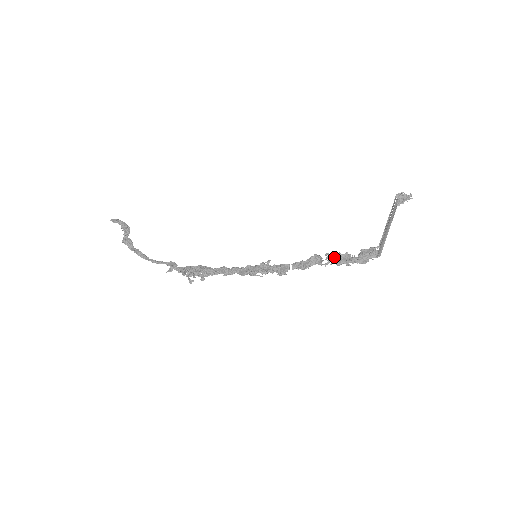
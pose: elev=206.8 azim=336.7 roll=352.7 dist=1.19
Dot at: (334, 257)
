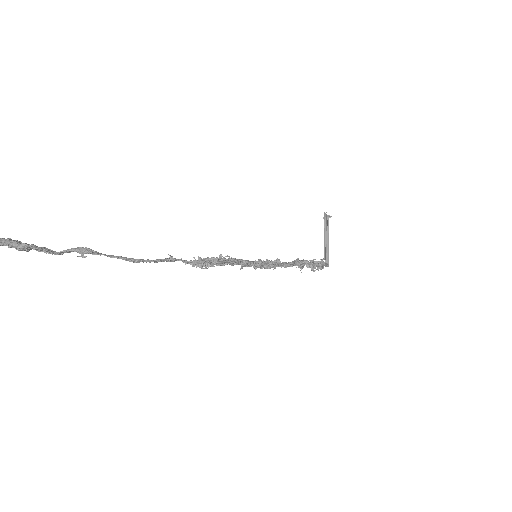
Dot at: (309, 262)
